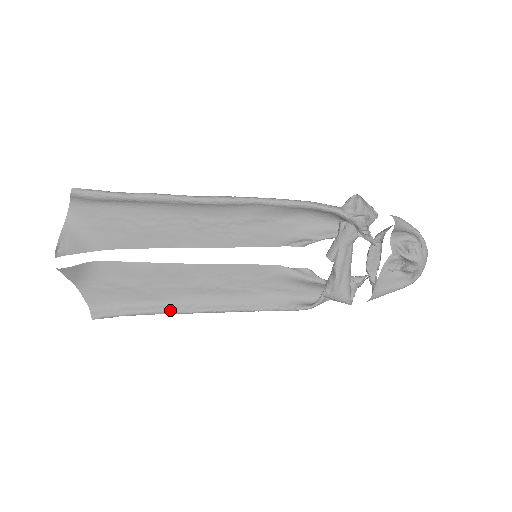
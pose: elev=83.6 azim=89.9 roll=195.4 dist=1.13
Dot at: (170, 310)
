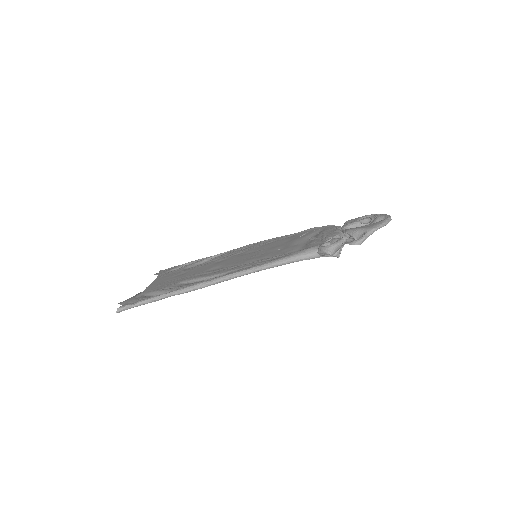
Dot at: occluded
